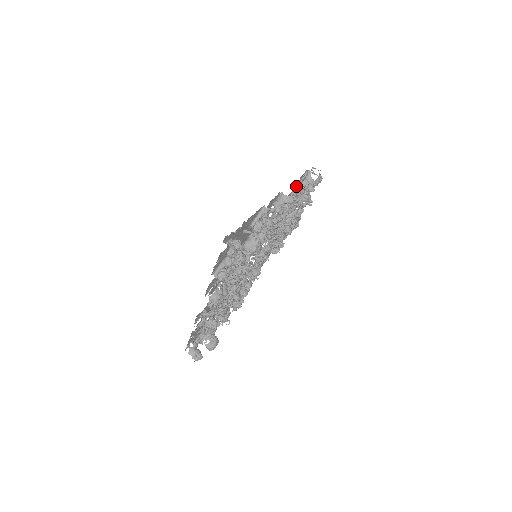
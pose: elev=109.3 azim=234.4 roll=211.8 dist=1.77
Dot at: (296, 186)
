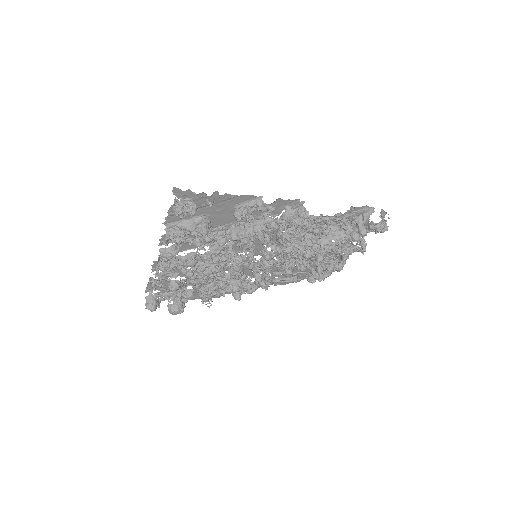
Dot at: (341, 213)
